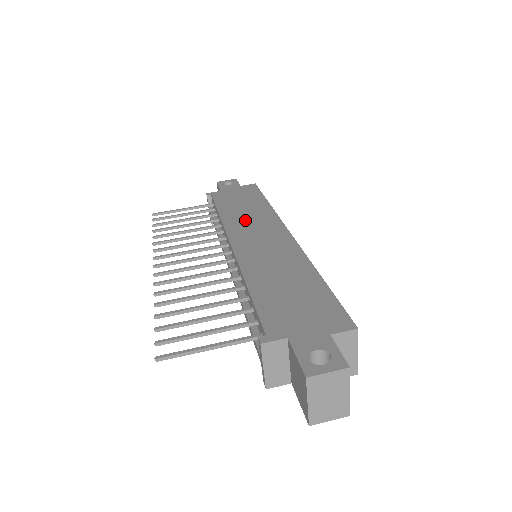
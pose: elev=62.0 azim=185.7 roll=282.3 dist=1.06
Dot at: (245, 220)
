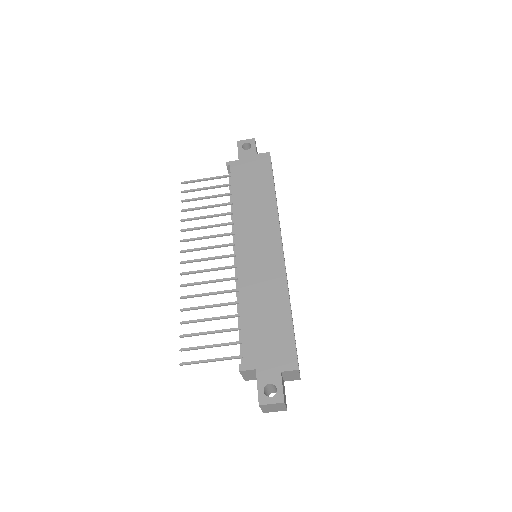
Dot at: (252, 218)
